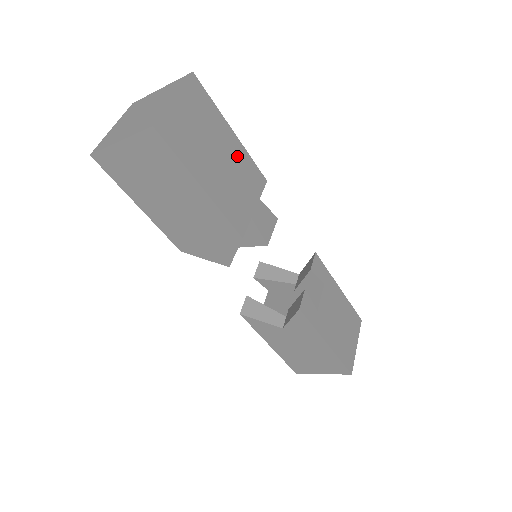
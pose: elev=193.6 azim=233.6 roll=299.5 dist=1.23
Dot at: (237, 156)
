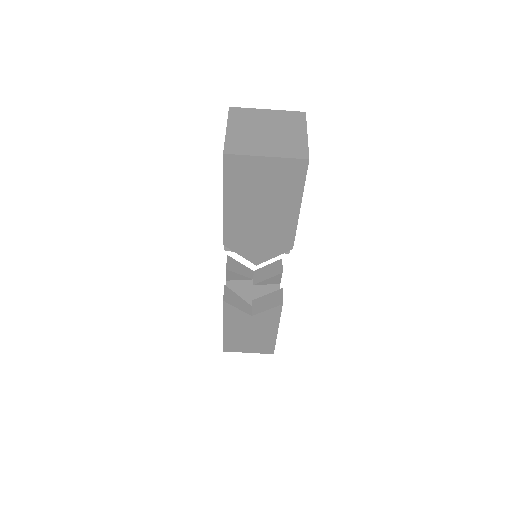
Dot at: occluded
